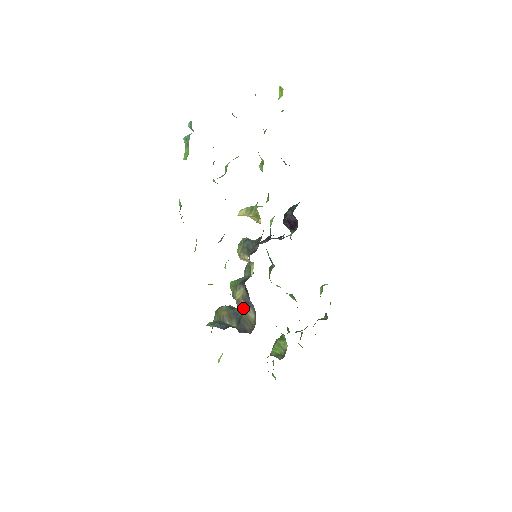
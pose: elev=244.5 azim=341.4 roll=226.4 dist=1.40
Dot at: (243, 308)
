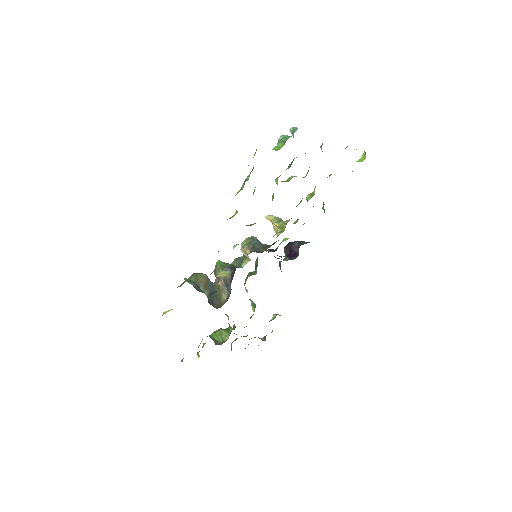
Dot at: (221, 286)
